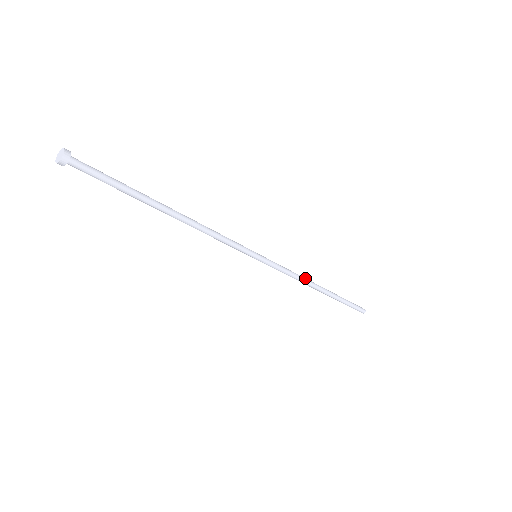
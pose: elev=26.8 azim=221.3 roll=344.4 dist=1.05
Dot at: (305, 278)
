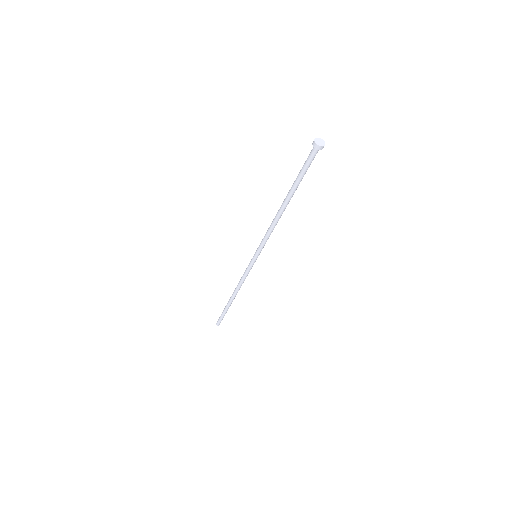
Dot at: occluded
